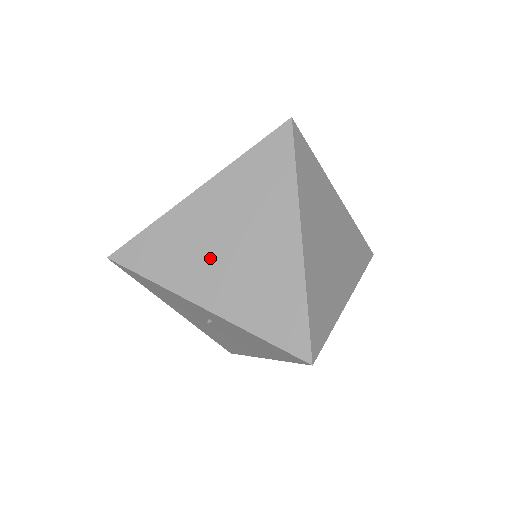
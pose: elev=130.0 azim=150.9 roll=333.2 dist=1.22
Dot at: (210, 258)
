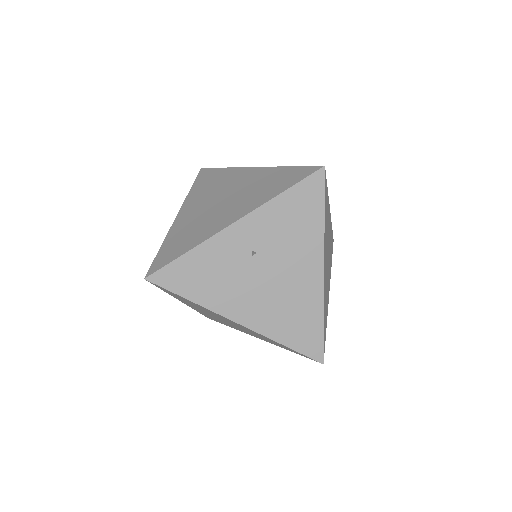
Dot at: (215, 213)
